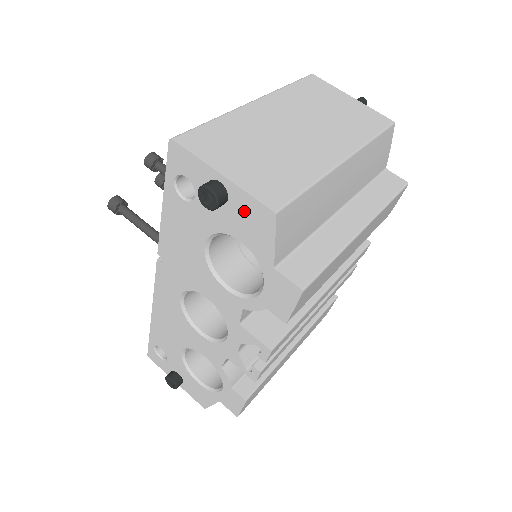
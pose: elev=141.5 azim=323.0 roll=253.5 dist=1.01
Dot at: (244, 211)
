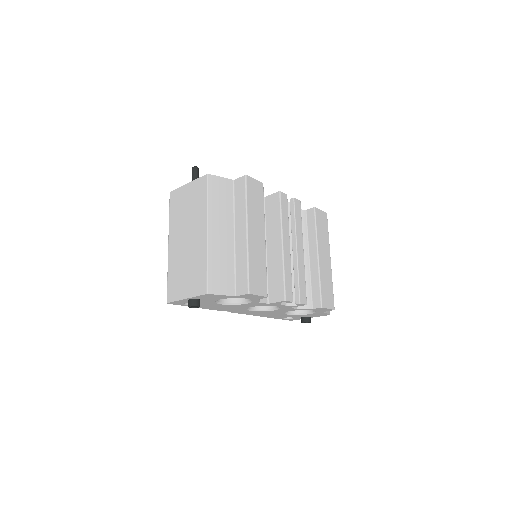
Dot at: (205, 298)
